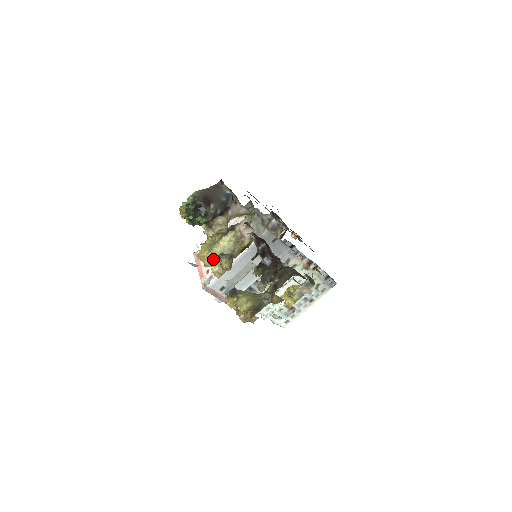
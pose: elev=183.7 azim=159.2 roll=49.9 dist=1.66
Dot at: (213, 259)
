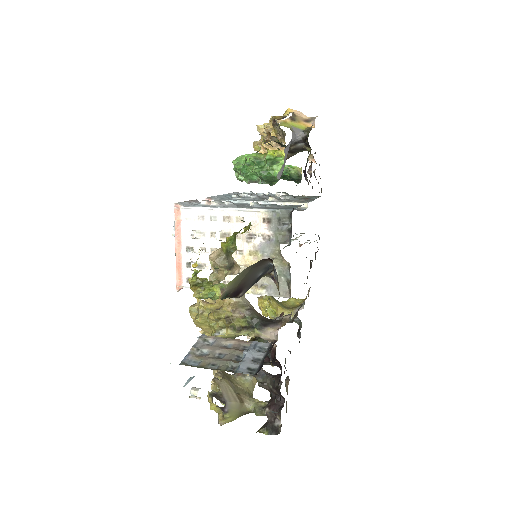
Dot at: (210, 333)
